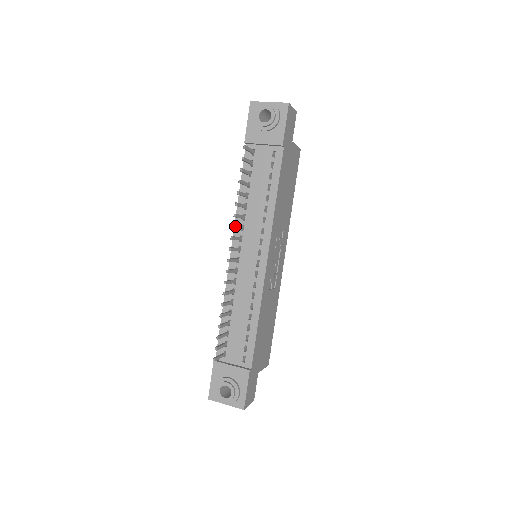
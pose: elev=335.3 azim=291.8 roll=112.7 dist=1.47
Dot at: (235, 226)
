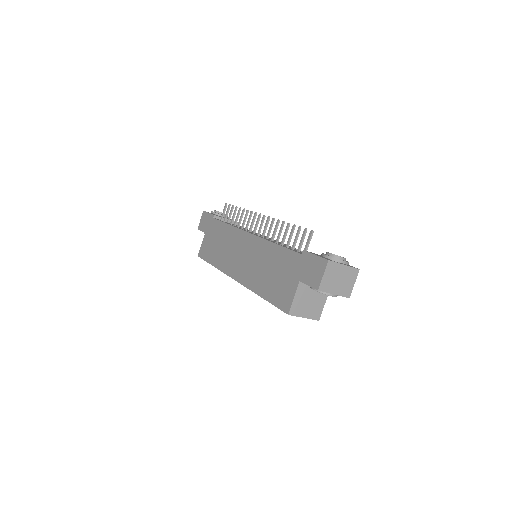
Dot at: (251, 215)
